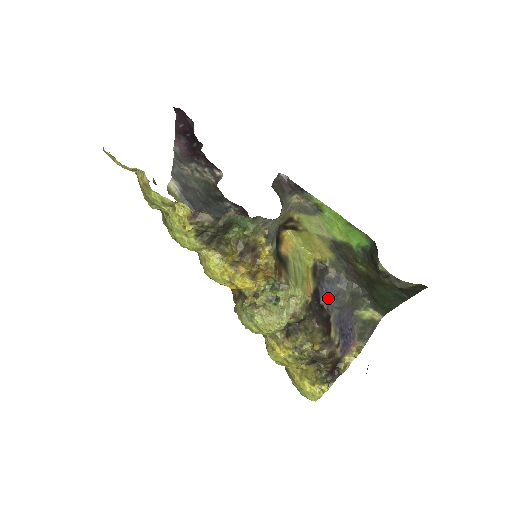
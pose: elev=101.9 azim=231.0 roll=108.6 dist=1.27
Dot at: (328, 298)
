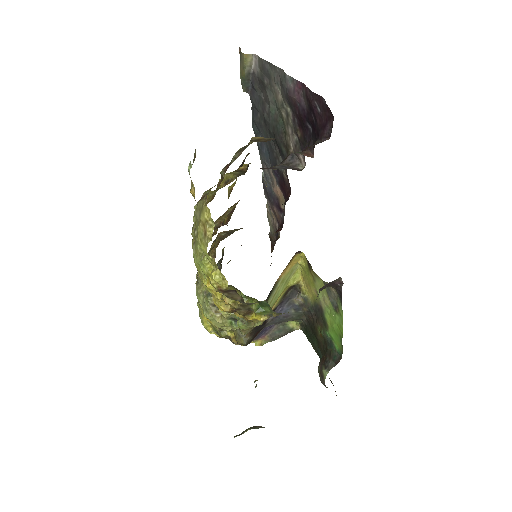
Dot at: (276, 316)
